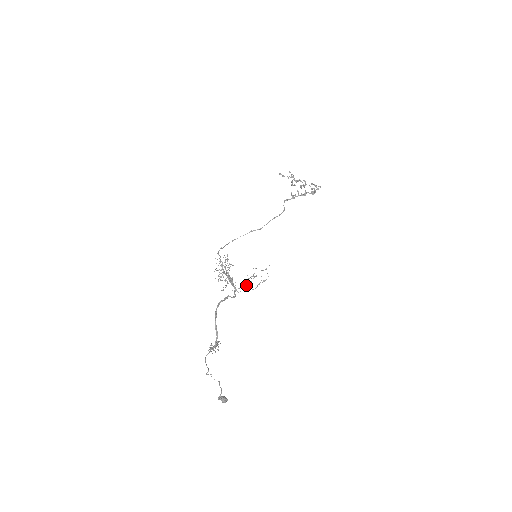
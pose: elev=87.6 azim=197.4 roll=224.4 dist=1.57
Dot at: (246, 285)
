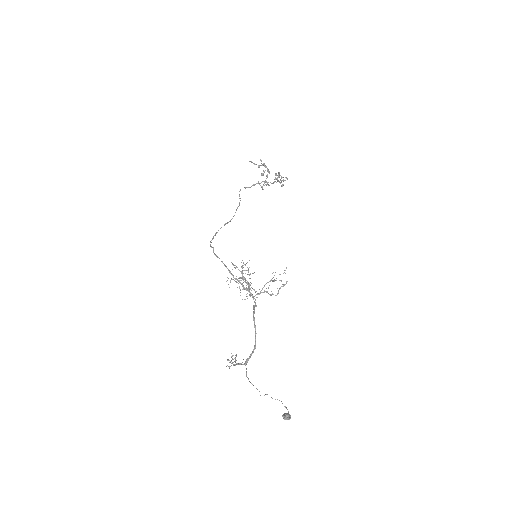
Dot at: (266, 291)
